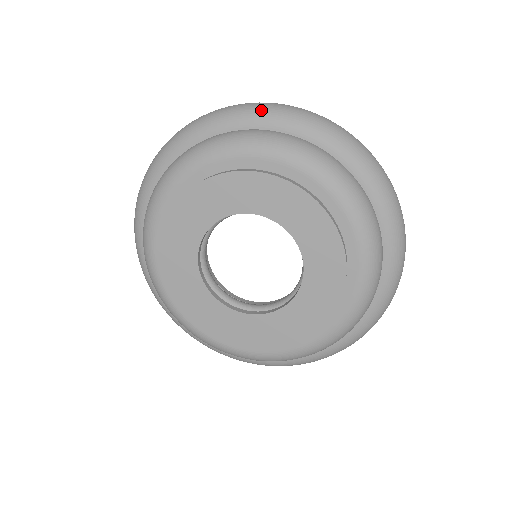
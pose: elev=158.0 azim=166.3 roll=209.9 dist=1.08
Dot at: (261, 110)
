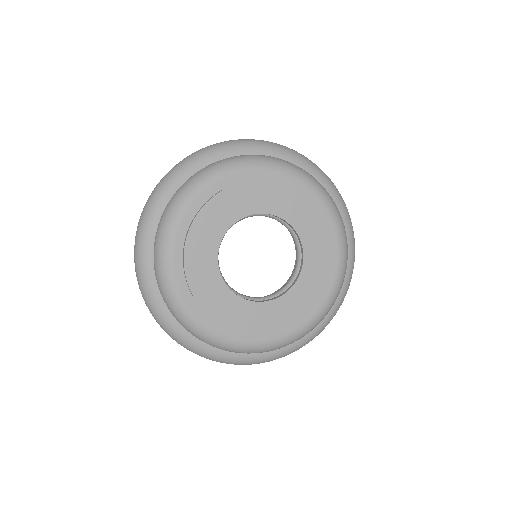
Dot at: (280, 147)
